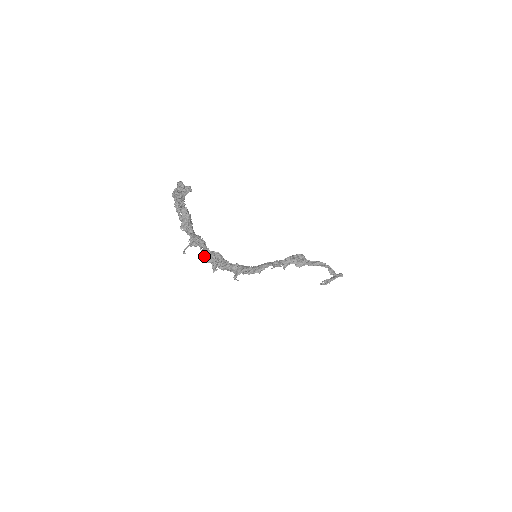
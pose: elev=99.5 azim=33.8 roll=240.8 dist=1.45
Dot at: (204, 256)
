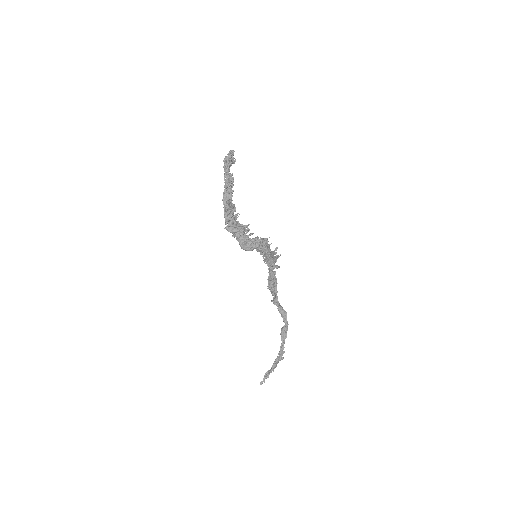
Dot at: (235, 222)
